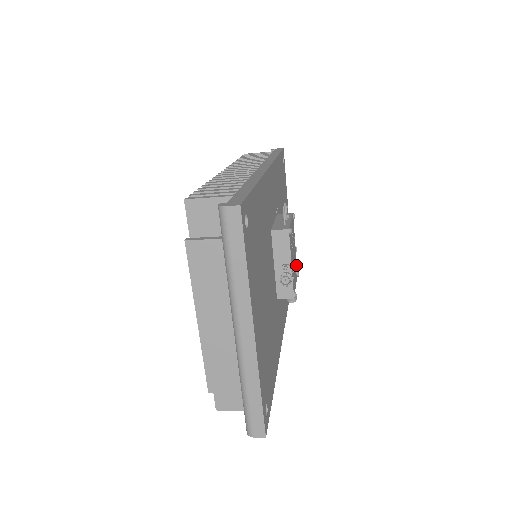
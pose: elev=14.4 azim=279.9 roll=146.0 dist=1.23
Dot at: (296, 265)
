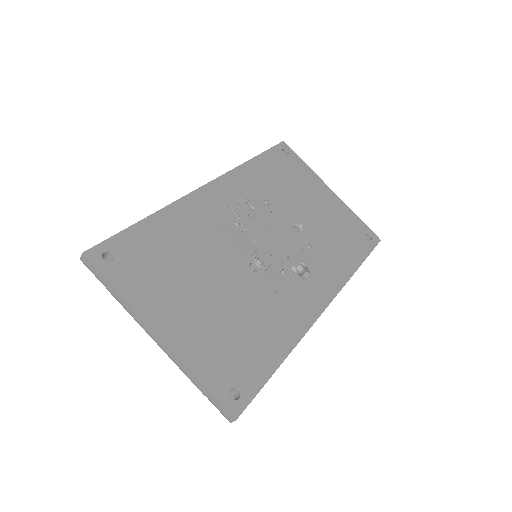
Dot at: (301, 241)
